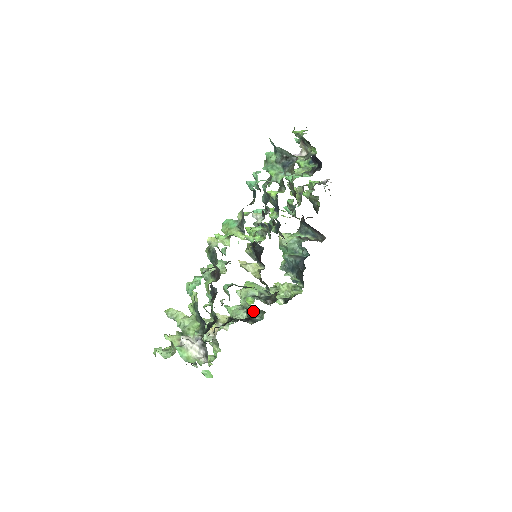
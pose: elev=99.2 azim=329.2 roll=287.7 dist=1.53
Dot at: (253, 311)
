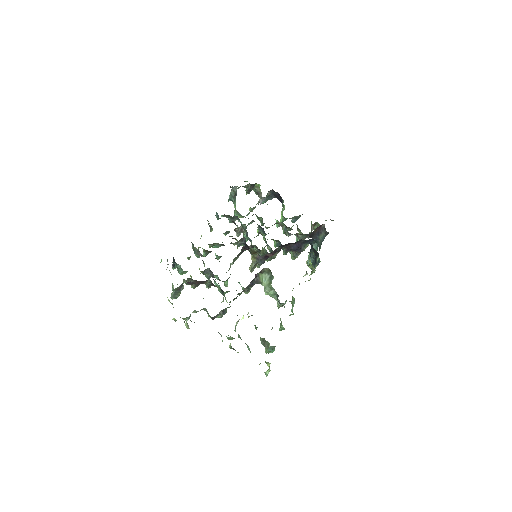
Dot at: (271, 286)
